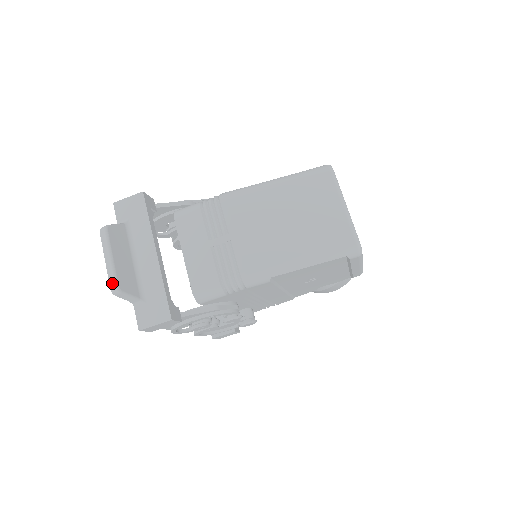
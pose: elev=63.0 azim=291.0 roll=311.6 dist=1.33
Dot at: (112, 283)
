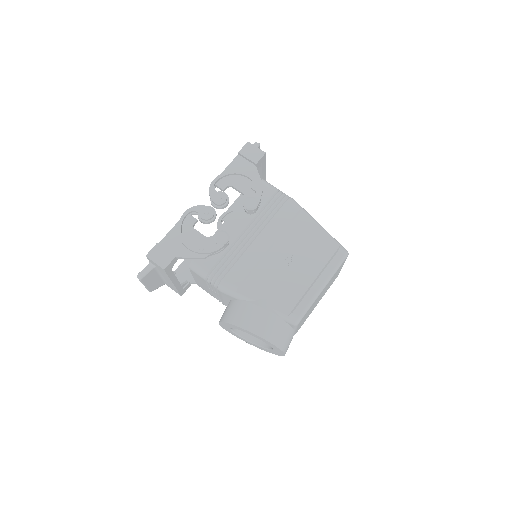
Dot at: occluded
